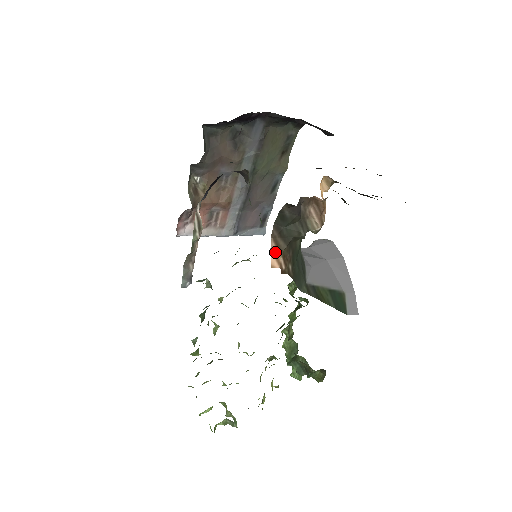
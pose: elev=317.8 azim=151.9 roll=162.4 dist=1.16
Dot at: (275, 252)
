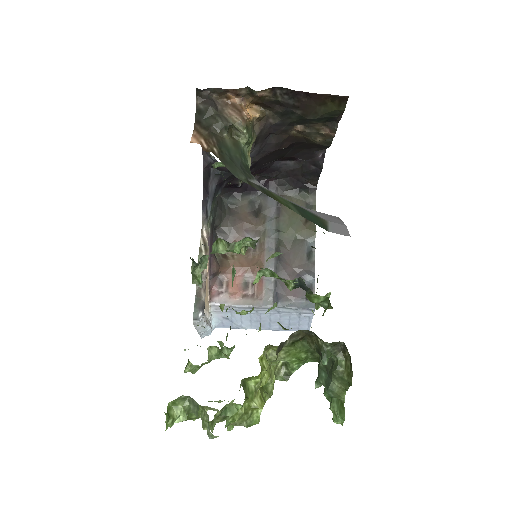
Dot at: (196, 136)
